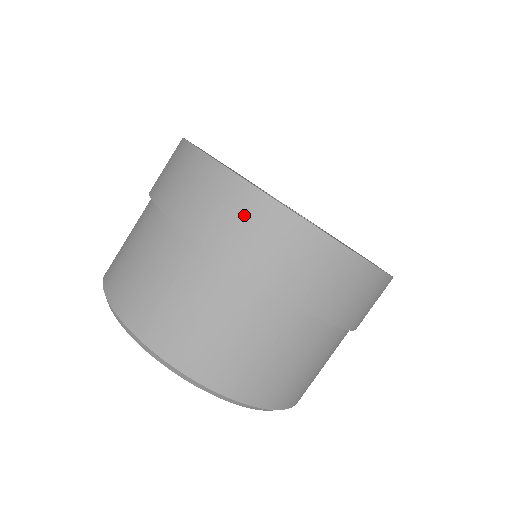
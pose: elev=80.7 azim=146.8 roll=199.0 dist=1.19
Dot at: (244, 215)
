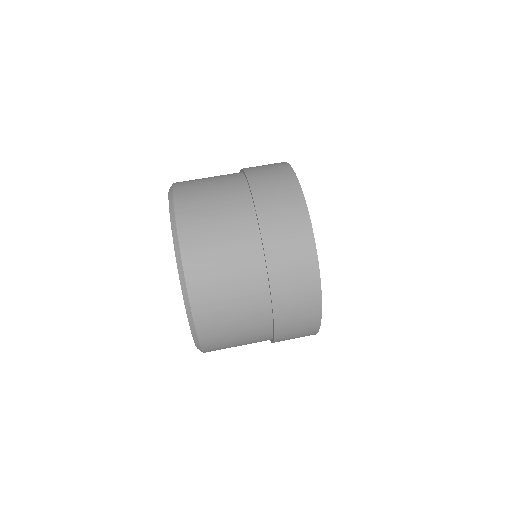
Dot at: (276, 171)
